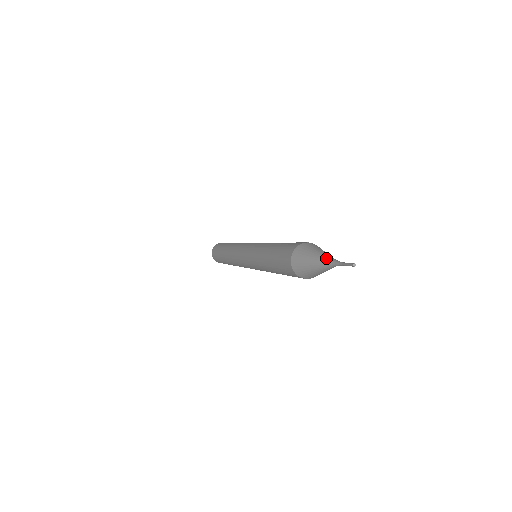
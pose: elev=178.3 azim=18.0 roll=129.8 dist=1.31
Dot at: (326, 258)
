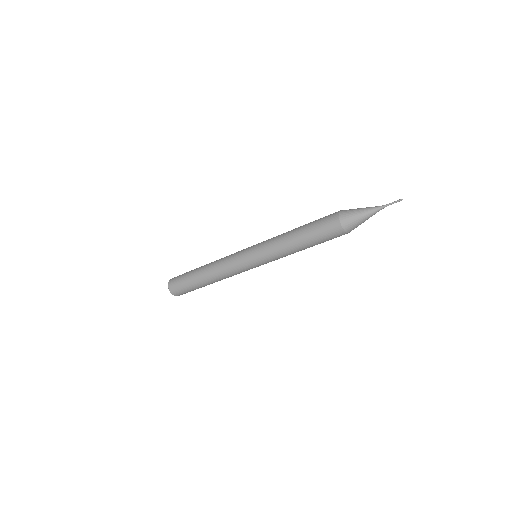
Dot at: (373, 207)
